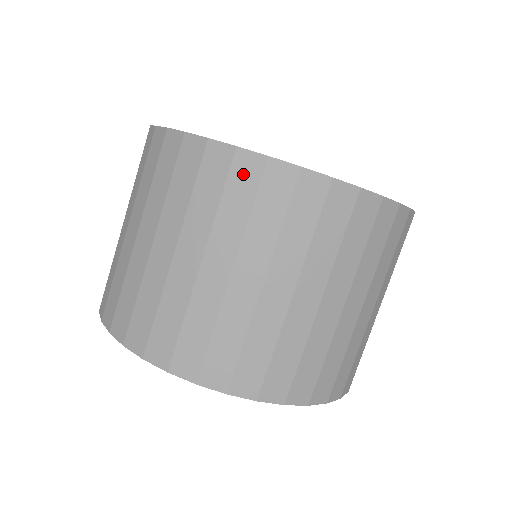
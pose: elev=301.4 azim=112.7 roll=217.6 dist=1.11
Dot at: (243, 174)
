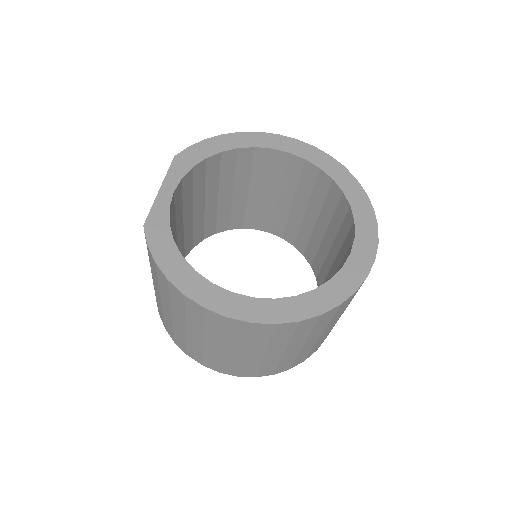
Dot at: (236, 327)
